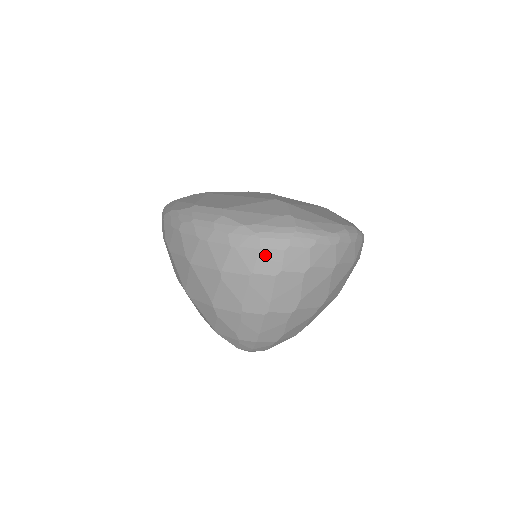
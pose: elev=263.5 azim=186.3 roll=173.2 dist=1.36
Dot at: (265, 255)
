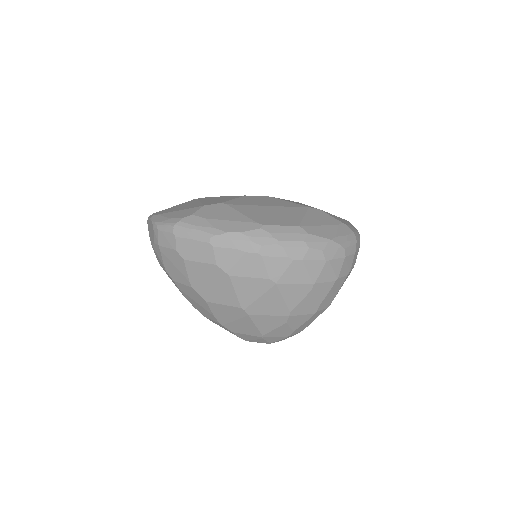
Dot at: (346, 261)
